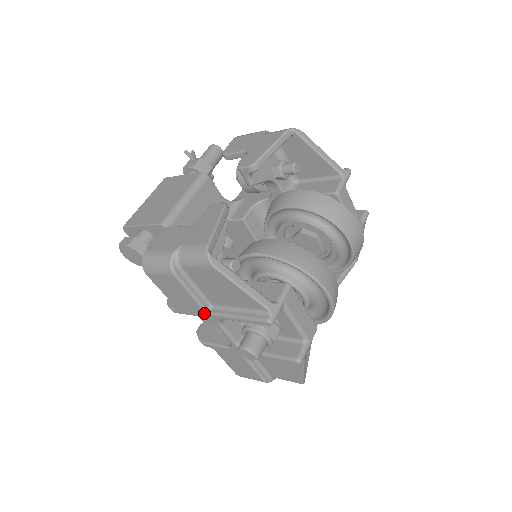
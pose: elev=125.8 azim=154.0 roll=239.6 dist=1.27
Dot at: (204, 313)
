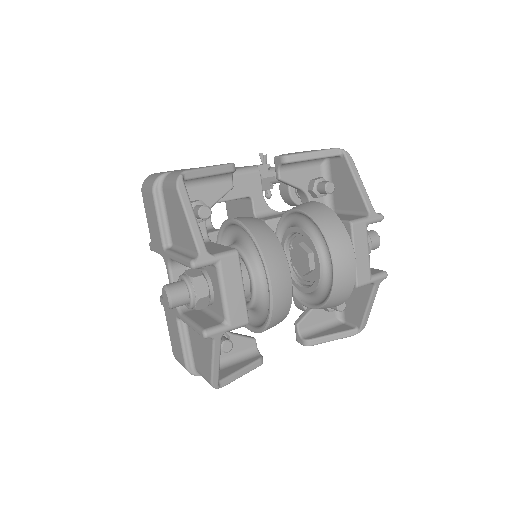
Dot at: (162, 249)
